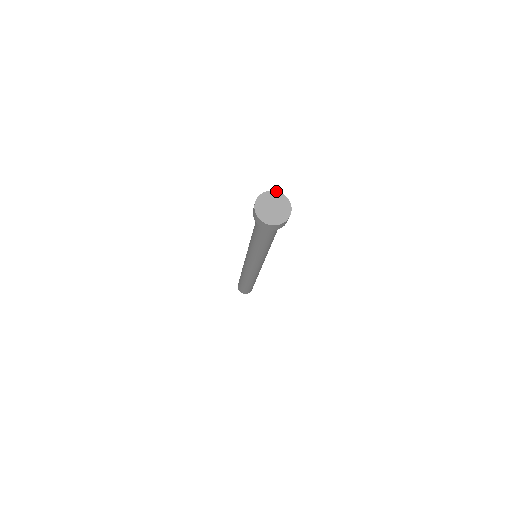
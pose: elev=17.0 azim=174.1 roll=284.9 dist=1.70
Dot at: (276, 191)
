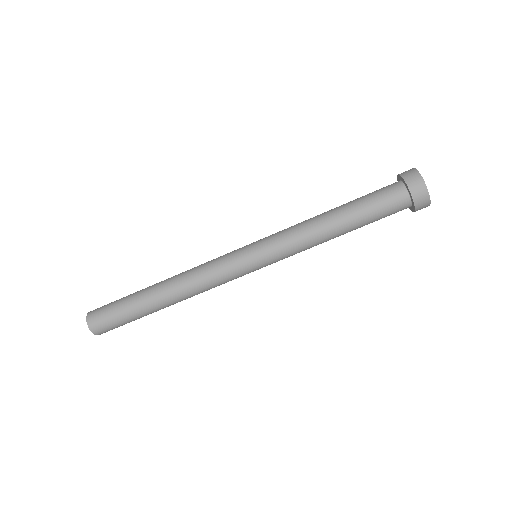
Dot at: occluded
